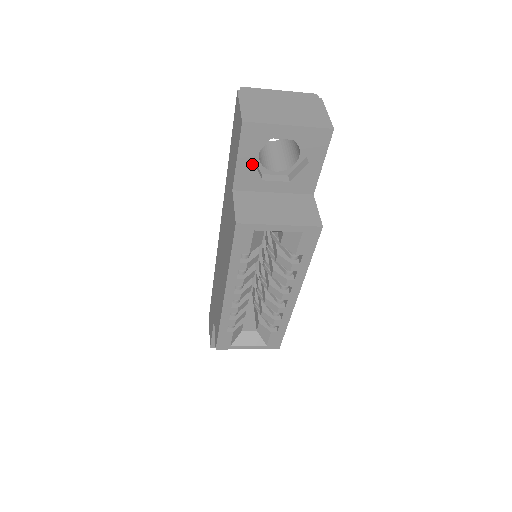
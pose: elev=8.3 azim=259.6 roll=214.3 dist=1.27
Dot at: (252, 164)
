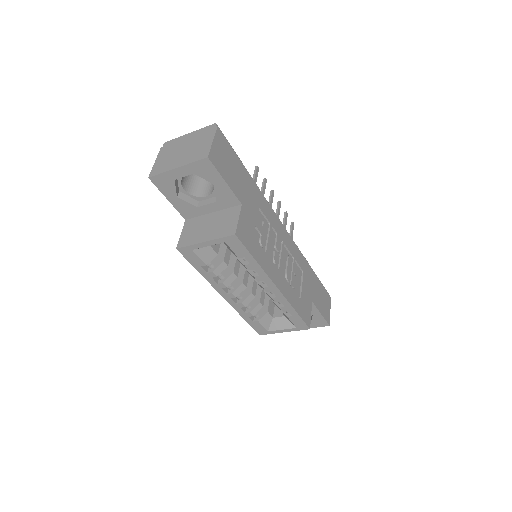
Dot at: (180, 200)
